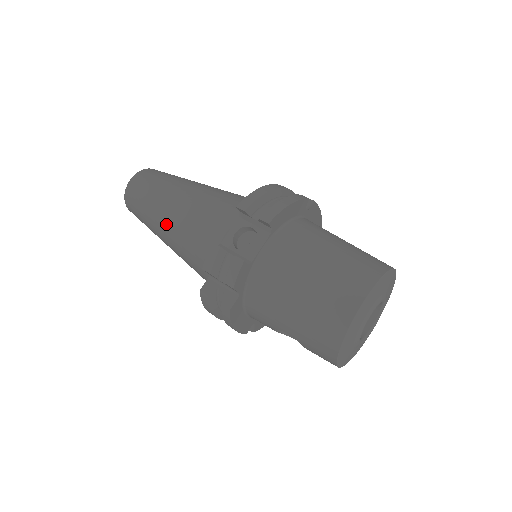
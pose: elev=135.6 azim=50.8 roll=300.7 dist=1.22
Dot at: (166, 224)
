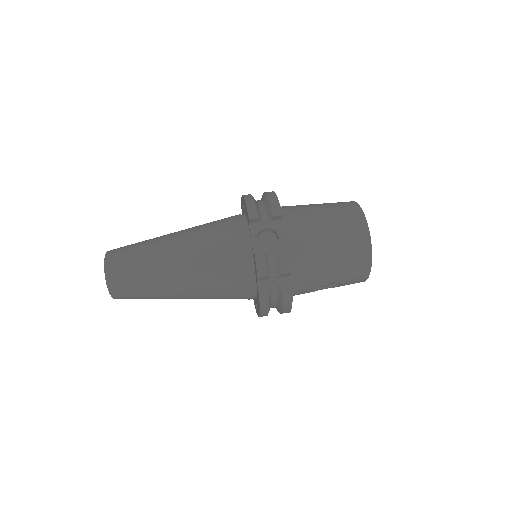
Dot at: (180, 276)
